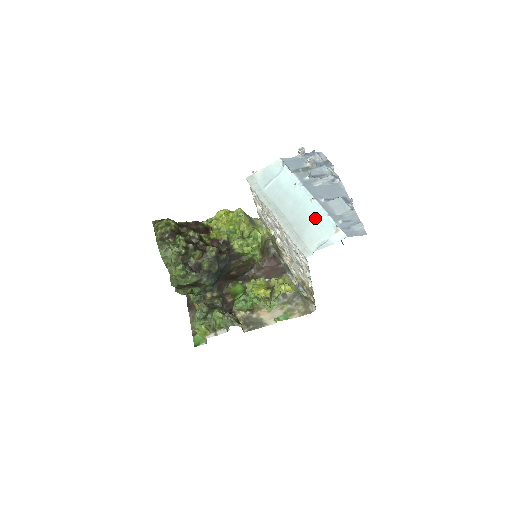
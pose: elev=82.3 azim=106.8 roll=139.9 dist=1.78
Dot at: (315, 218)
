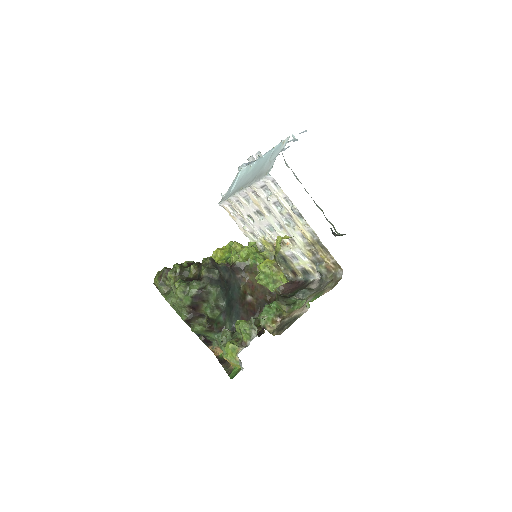
Dot at: (268, 158)
